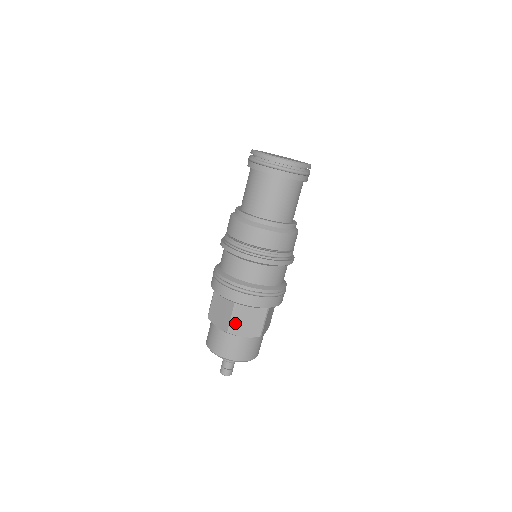
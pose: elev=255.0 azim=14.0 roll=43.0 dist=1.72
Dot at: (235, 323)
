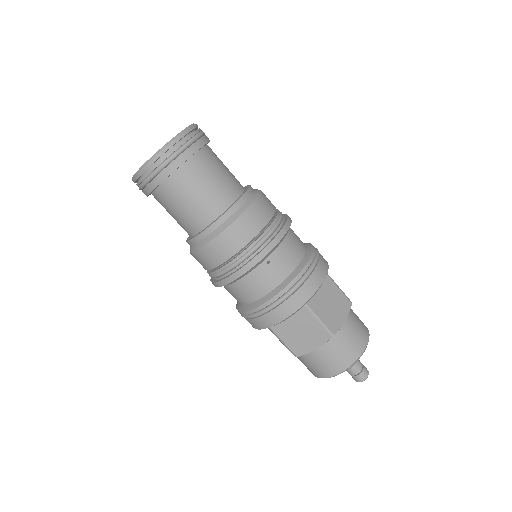
Dot at: (291, 344)
